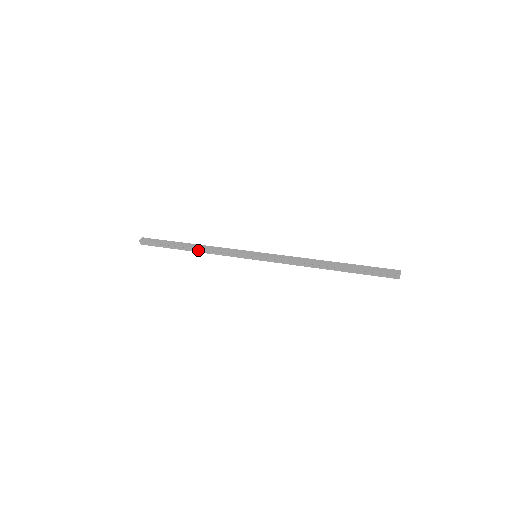
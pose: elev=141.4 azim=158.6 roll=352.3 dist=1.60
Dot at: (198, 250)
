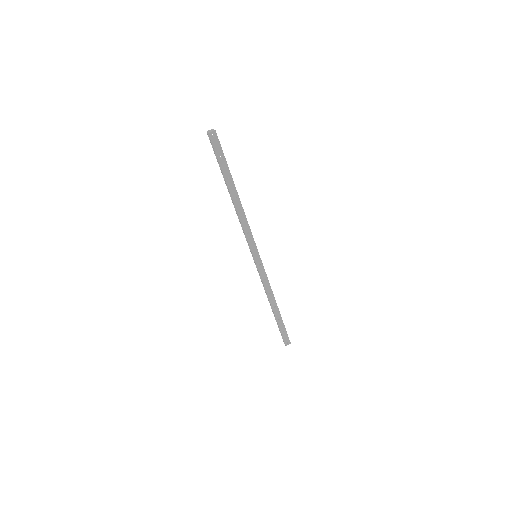
Dot at: (234, 205)
